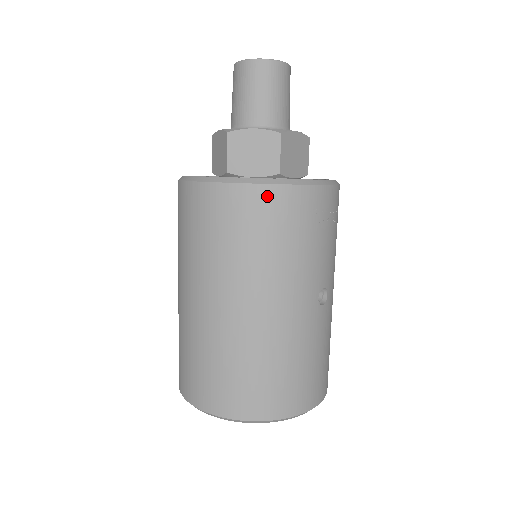
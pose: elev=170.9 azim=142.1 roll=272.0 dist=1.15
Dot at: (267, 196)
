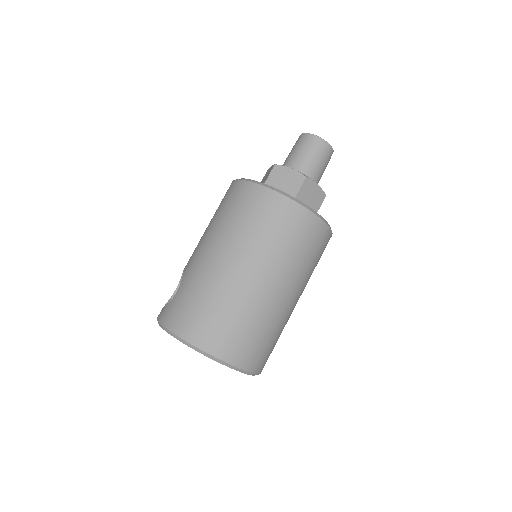
Dot at: (325, 232)
